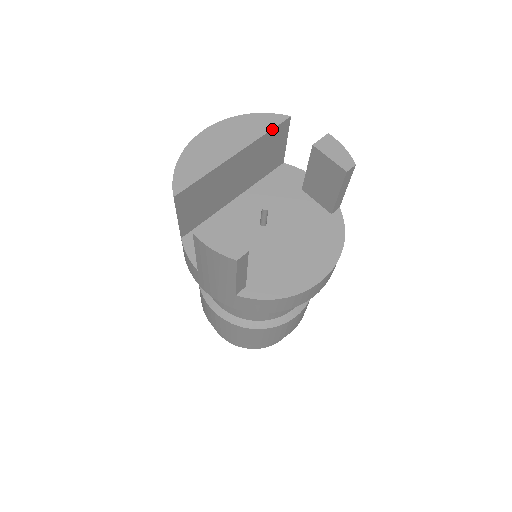
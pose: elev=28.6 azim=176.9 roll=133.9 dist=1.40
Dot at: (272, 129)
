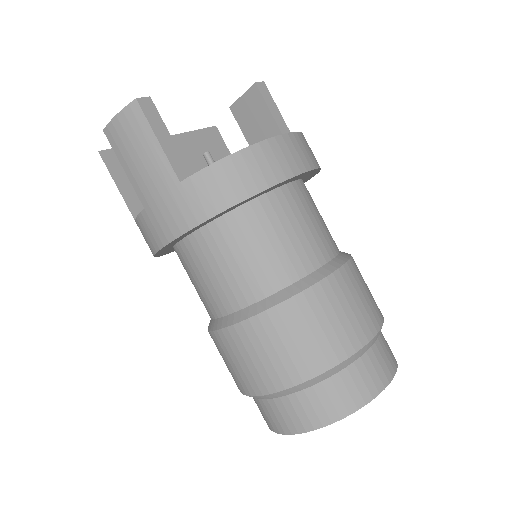
Dot at: (199, 130)
